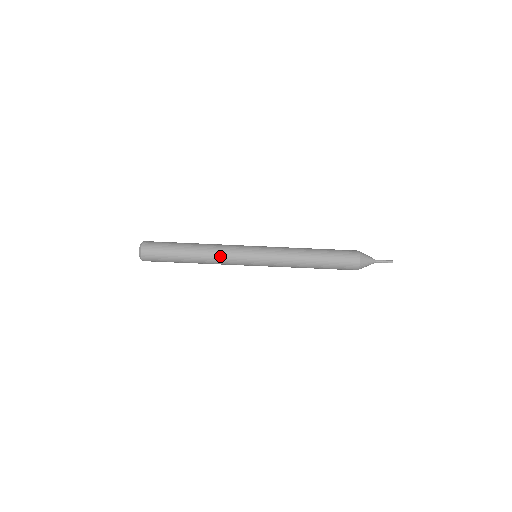
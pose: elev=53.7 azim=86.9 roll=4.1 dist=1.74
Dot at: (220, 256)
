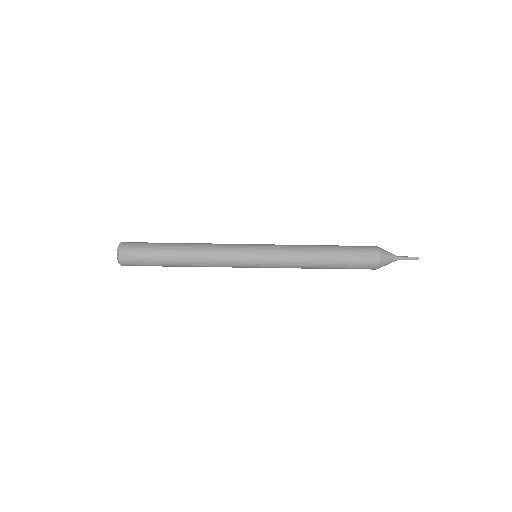
Dot at: (213, 256)
